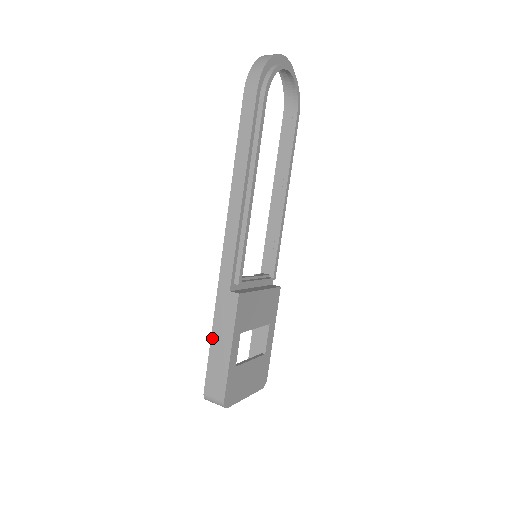
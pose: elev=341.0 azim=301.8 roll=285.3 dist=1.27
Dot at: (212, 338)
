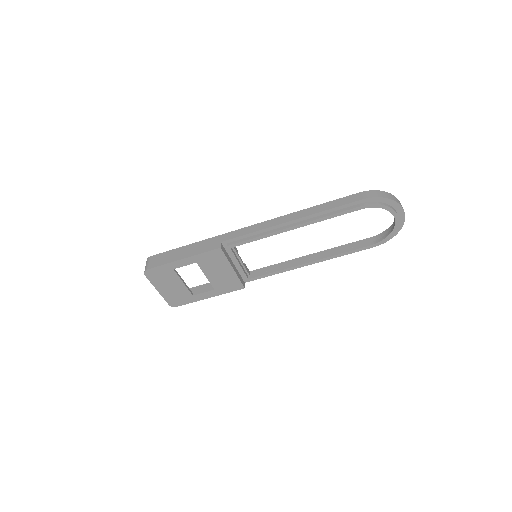
Dot at: (187, 246)
